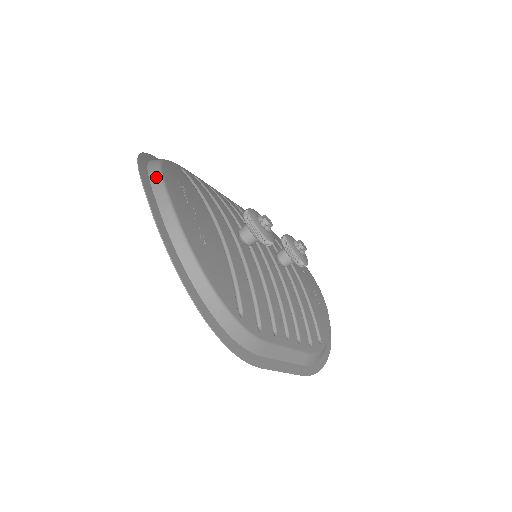
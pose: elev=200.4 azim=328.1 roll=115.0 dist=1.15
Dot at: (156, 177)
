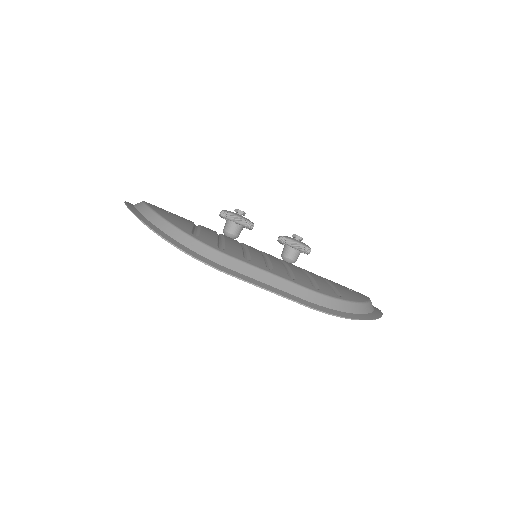
Dot at: occluded
